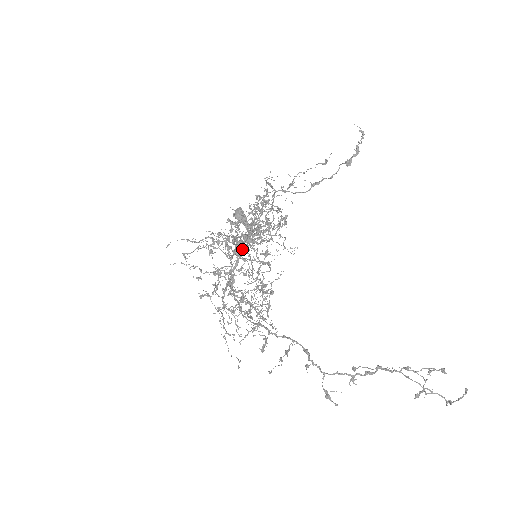
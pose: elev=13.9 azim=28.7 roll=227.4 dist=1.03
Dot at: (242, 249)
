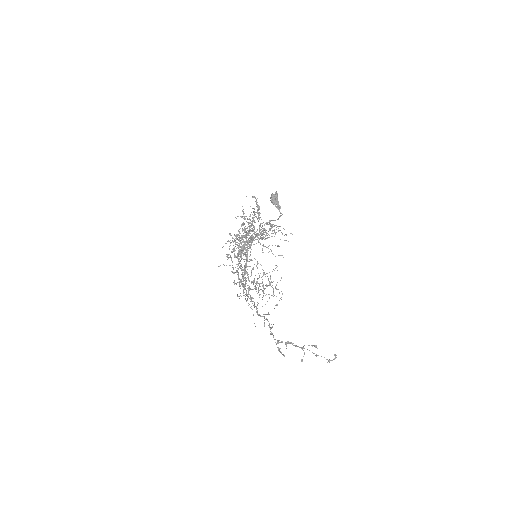
Dot at: (247, 254)
